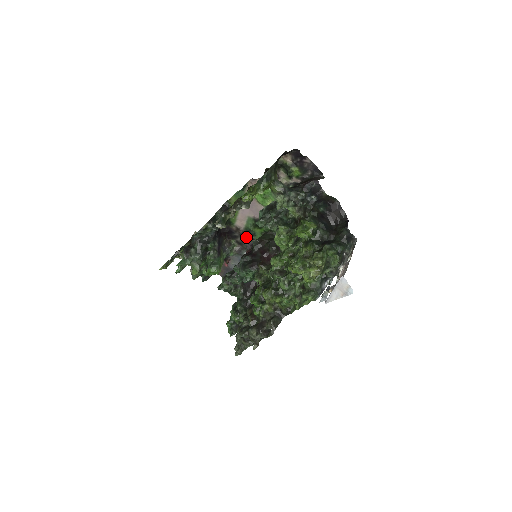
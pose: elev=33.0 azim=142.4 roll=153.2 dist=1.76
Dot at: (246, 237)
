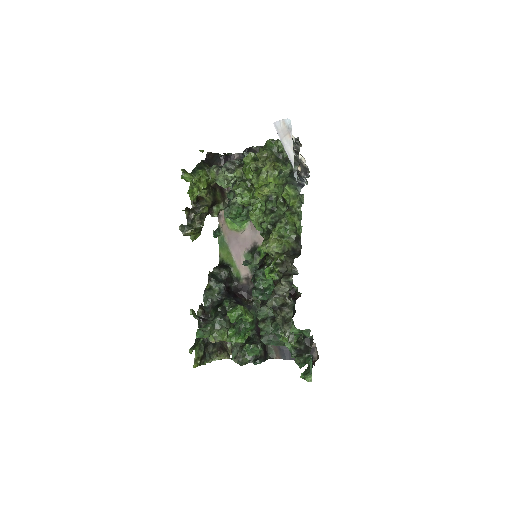
Dot at: (246, 262)
